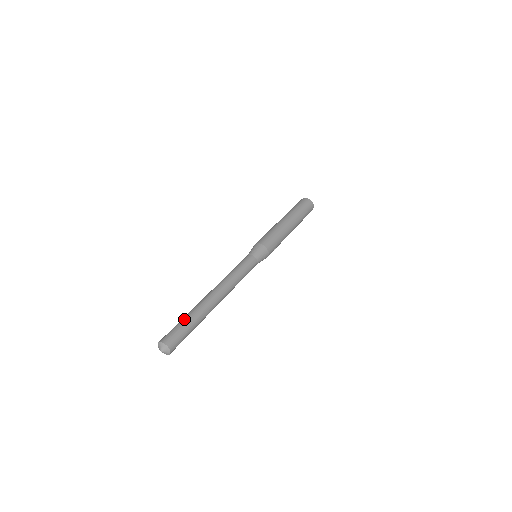
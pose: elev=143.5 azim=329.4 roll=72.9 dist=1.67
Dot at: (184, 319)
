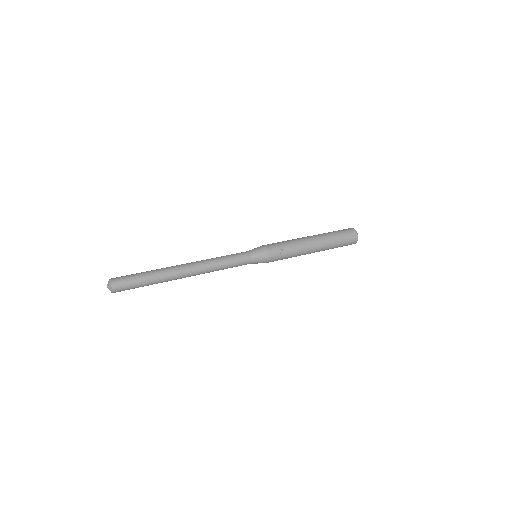
Dot at: occluded
